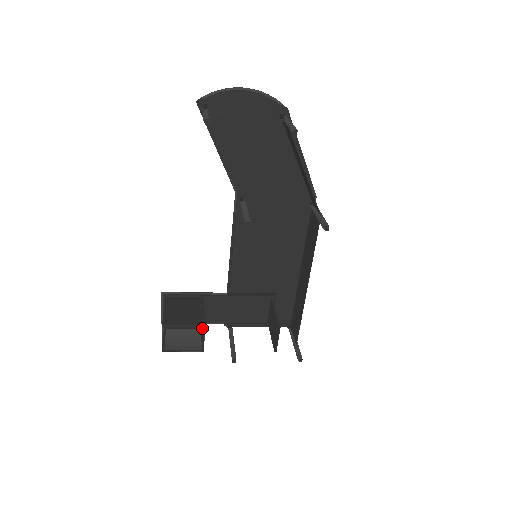
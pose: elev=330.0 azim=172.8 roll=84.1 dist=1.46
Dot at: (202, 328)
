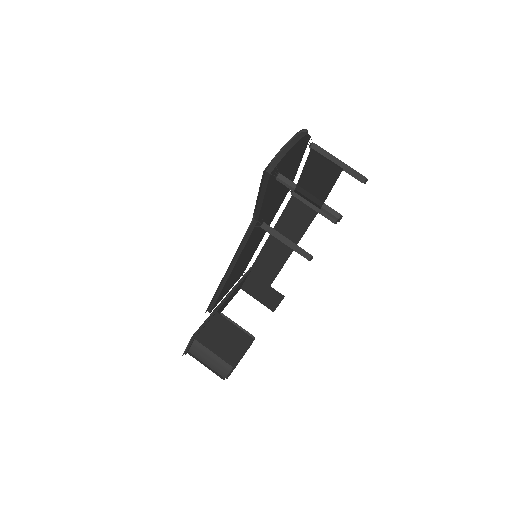
Dot at: occluded
